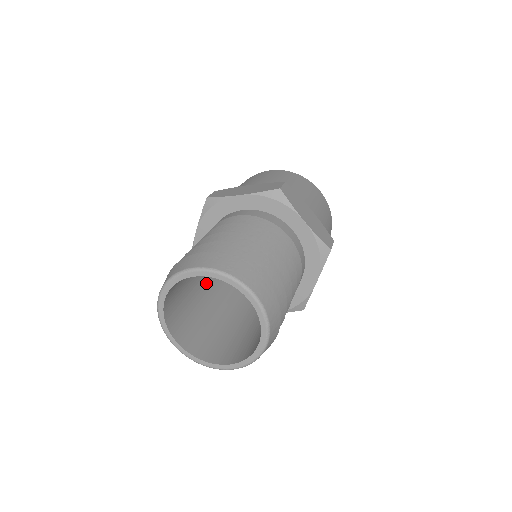
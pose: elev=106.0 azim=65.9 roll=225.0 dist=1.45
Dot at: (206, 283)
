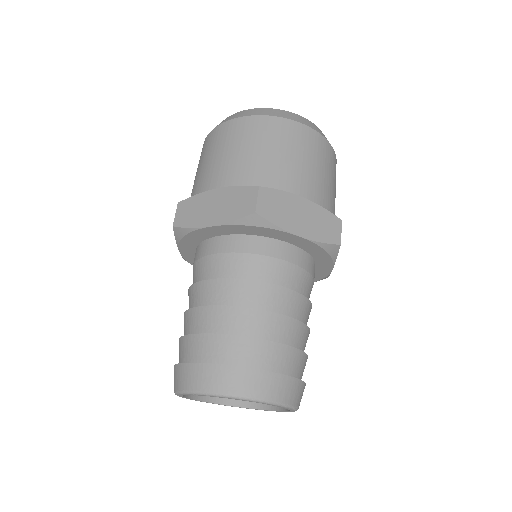
Dot at: occluded
